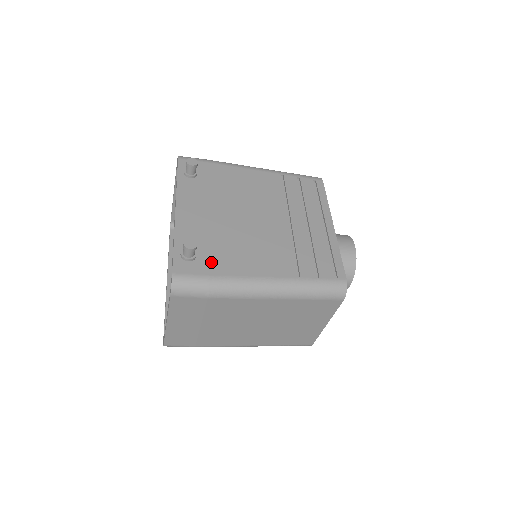
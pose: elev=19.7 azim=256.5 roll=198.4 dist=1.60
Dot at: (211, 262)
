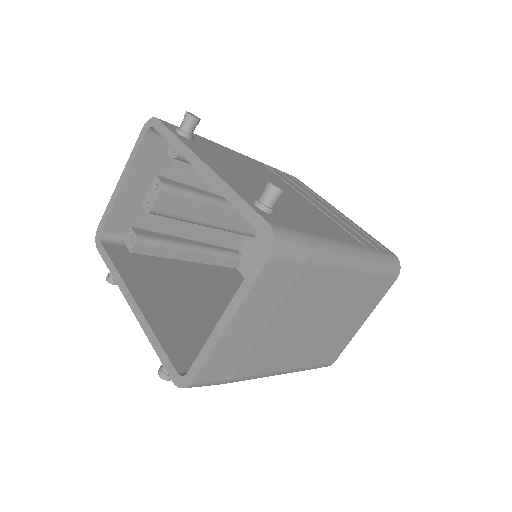
Dot at: (290, 219)
